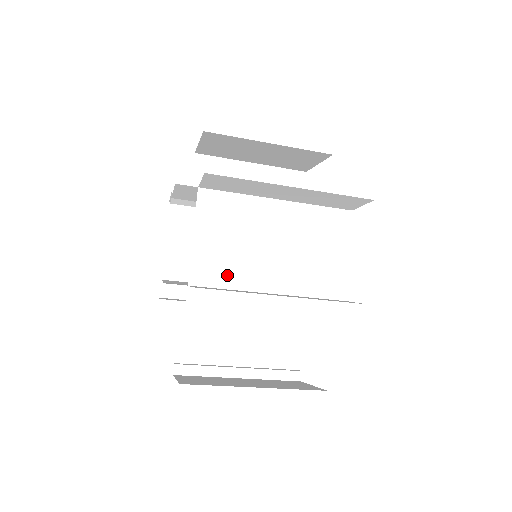
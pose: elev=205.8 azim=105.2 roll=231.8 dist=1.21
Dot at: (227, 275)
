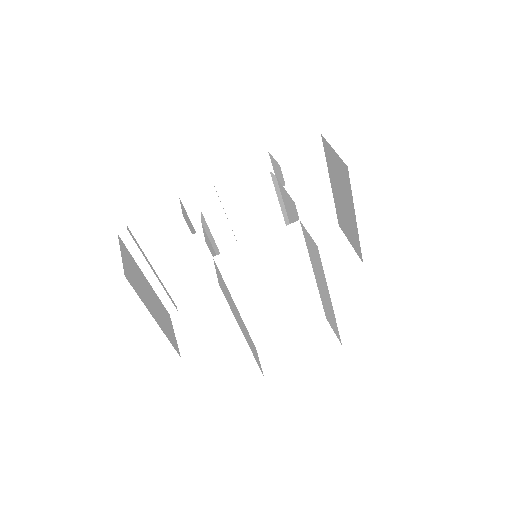
Dot at: (236, 276)
